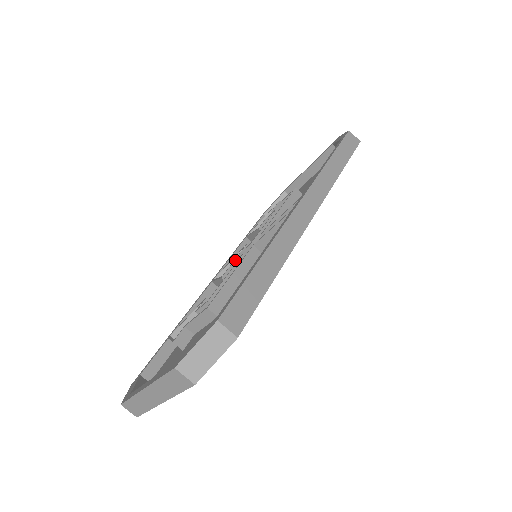
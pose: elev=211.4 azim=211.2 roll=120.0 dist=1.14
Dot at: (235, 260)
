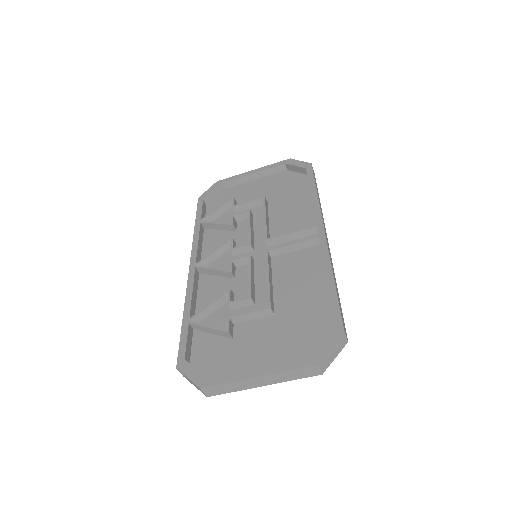
Dot at: (219, 251)
